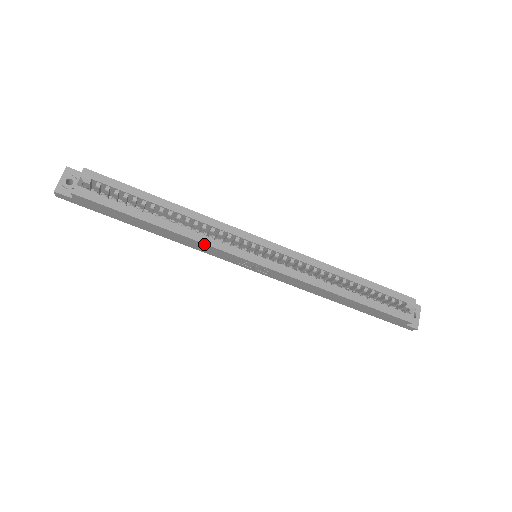
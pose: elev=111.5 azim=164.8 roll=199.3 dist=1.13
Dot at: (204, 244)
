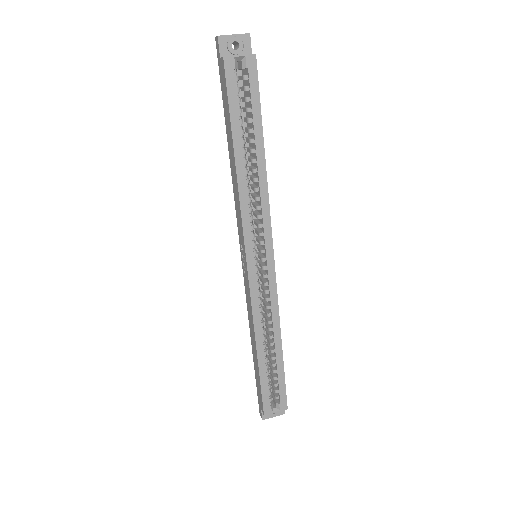
Dot at: (240, 207)
